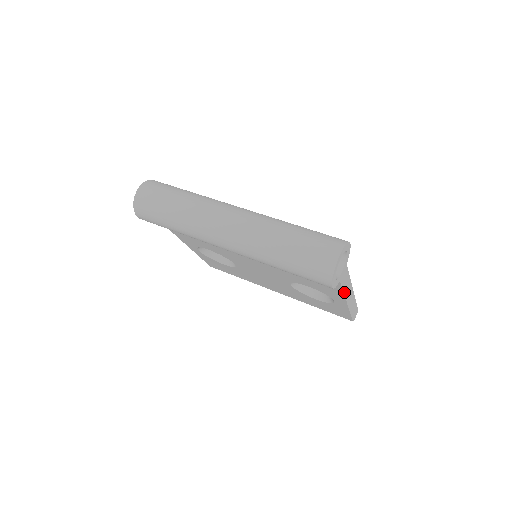
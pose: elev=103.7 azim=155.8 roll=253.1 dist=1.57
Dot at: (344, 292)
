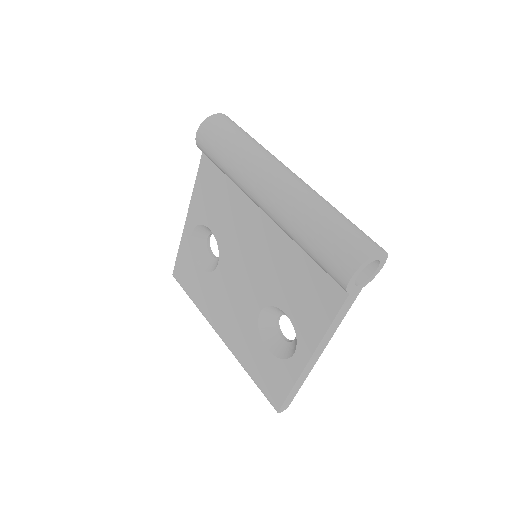
Dot at: (329, 328)
